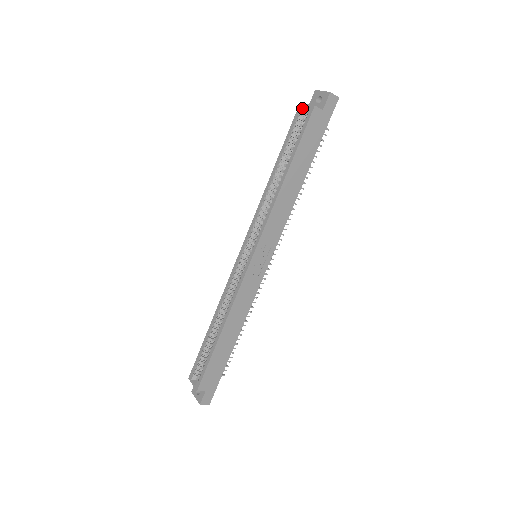
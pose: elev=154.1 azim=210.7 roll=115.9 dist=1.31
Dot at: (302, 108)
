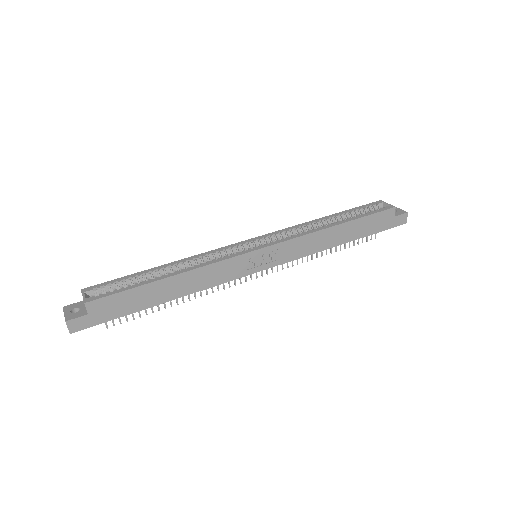
Dot at: (381, 203)
